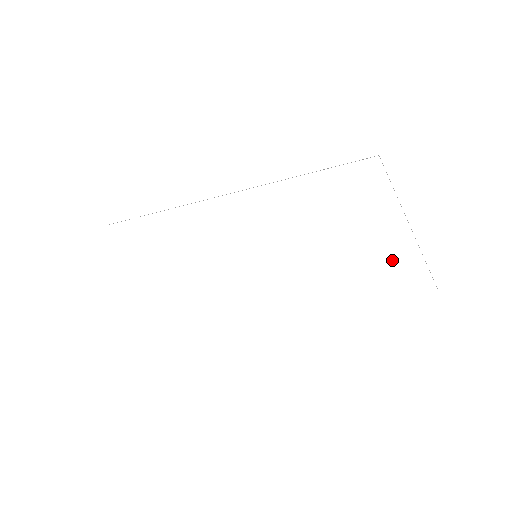
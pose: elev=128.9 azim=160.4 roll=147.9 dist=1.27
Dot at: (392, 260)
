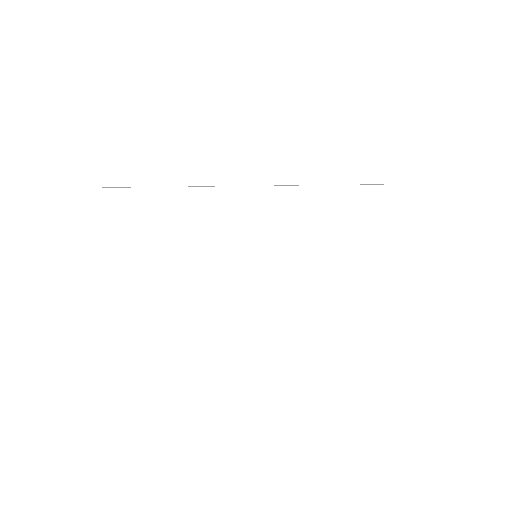
Dot at: (370, 267)
